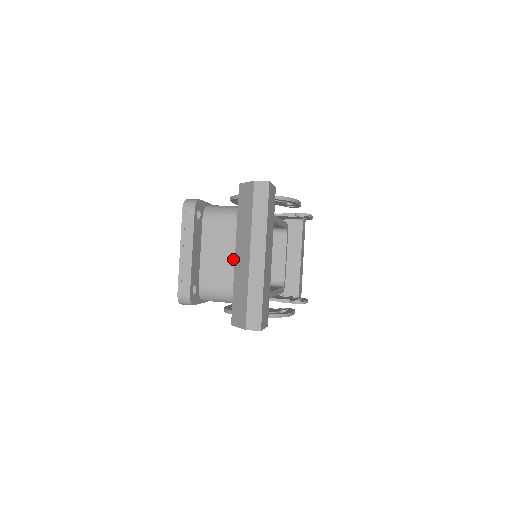
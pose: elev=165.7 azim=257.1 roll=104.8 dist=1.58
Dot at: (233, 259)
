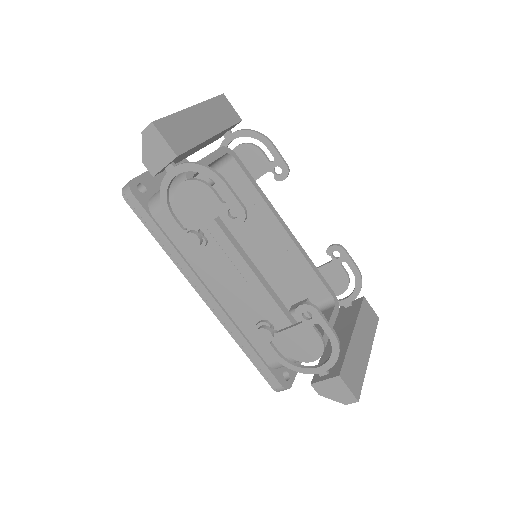
Dot at: occluded
